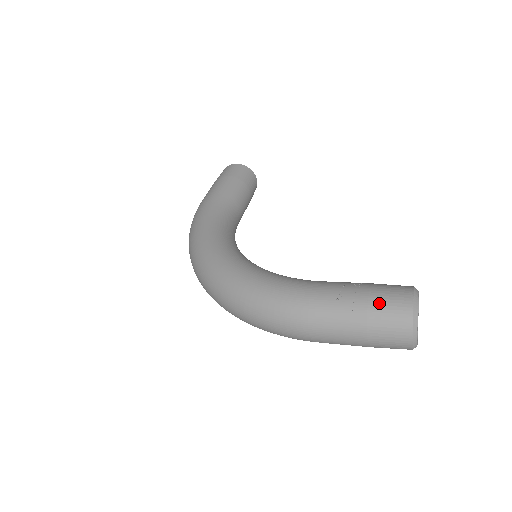
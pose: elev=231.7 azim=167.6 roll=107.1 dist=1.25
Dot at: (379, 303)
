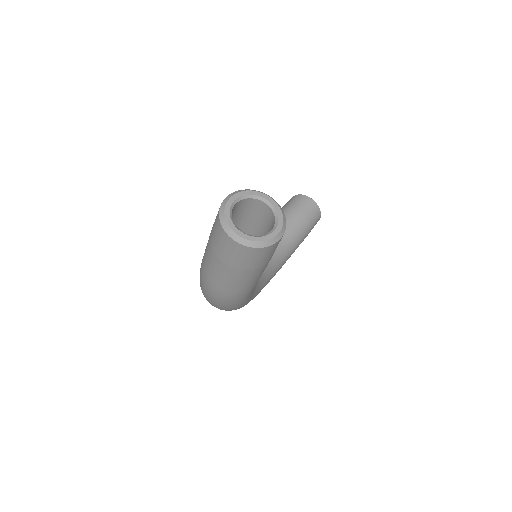
Dot at: (213, 224)
